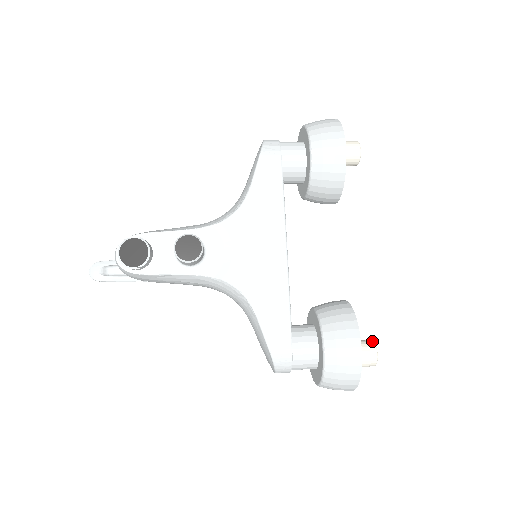
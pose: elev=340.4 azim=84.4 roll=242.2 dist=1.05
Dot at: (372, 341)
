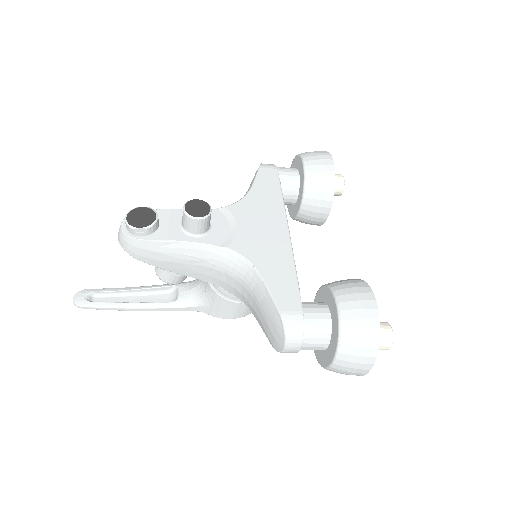
Dot at: occluded
